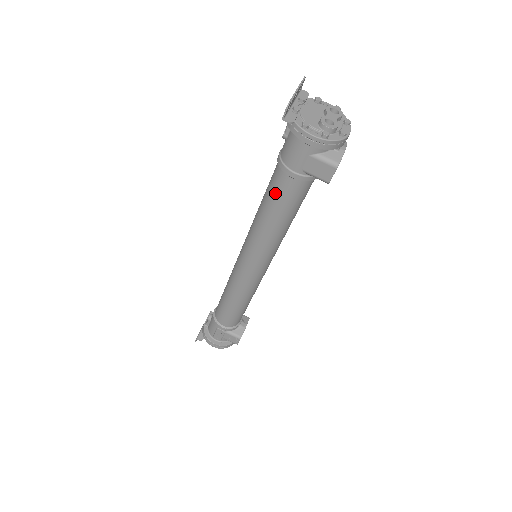
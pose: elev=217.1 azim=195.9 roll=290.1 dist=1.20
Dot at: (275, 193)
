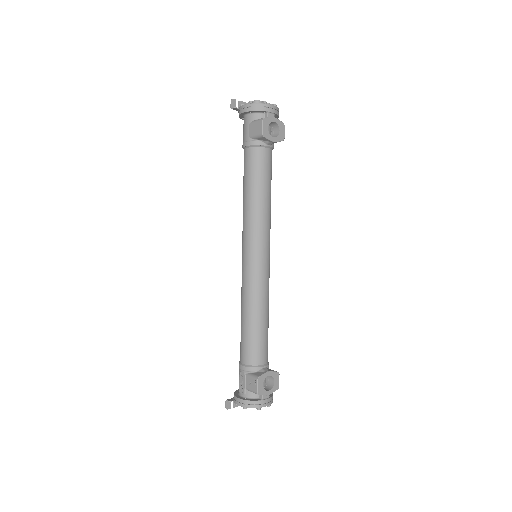
Dot at: (244, 169)
